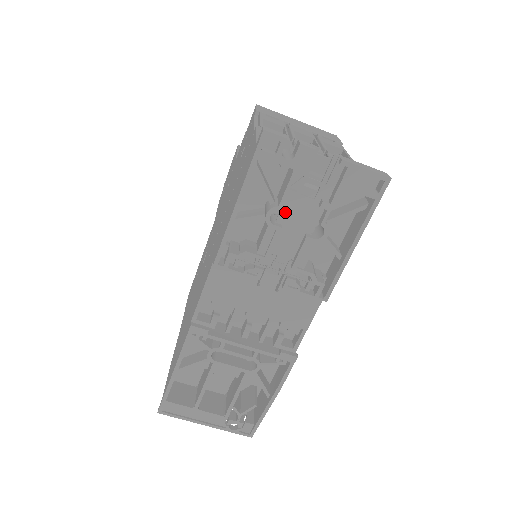
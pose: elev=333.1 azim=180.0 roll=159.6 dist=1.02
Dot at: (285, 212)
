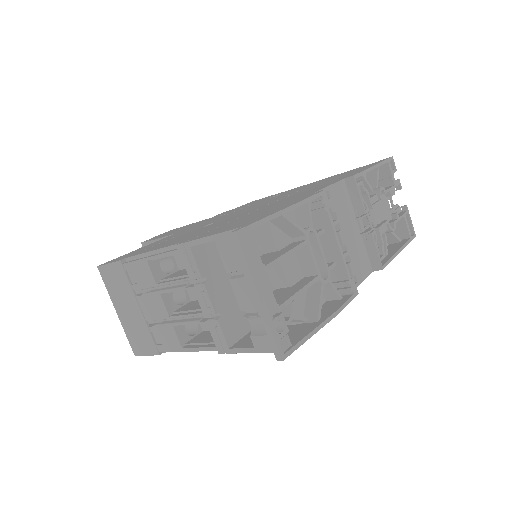
Dot at: occluded
